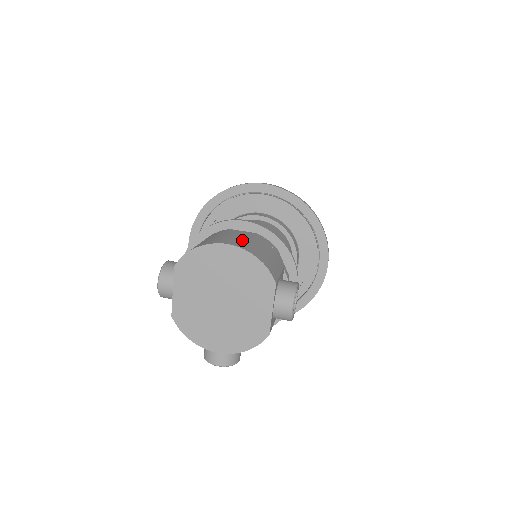
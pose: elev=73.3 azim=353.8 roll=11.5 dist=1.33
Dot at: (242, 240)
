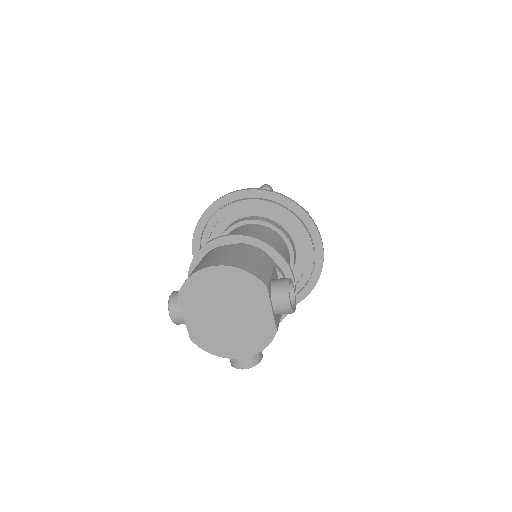
Dot at: (228, 256)
